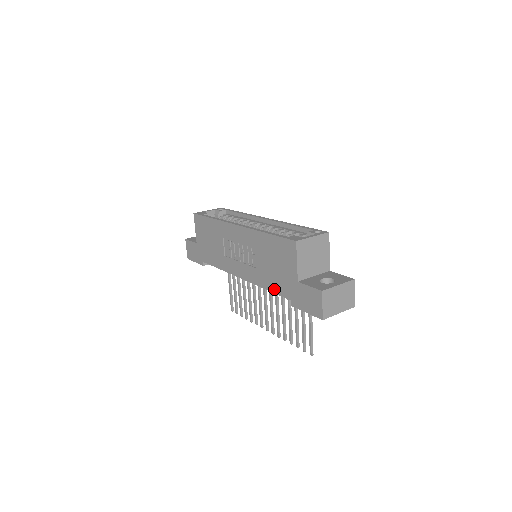
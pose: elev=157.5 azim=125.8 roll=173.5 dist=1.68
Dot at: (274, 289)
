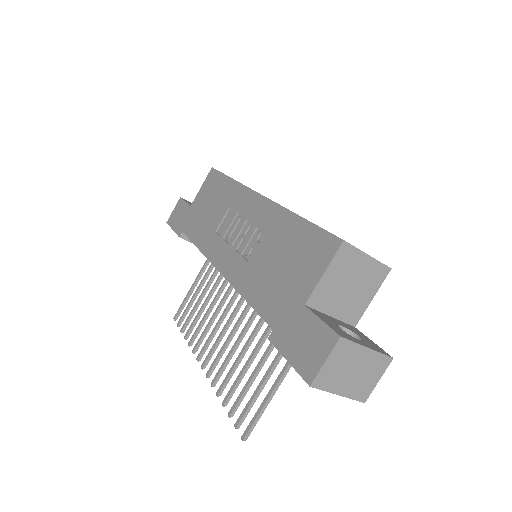
Dot at: (257, 302)
